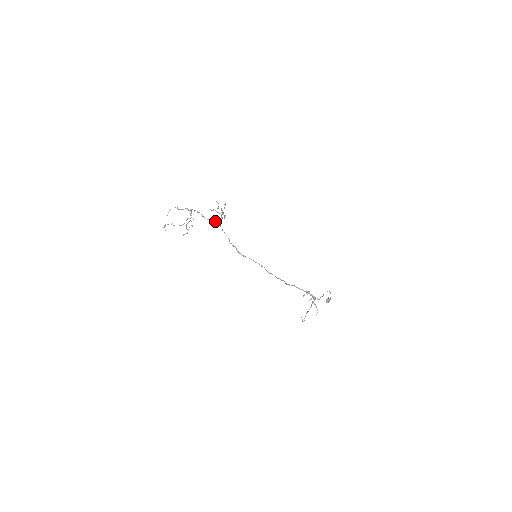
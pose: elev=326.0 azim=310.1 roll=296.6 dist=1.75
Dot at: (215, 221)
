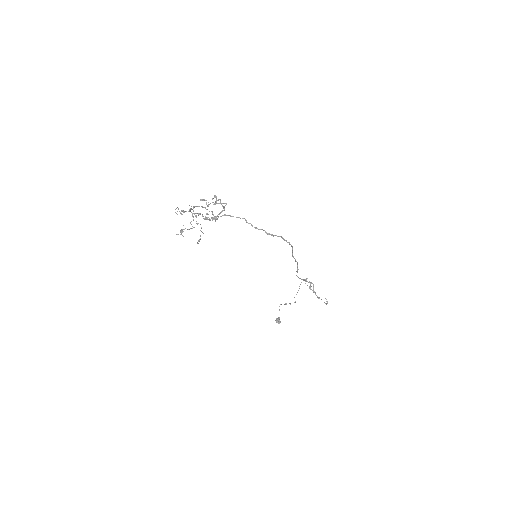
Dot at: occluded
